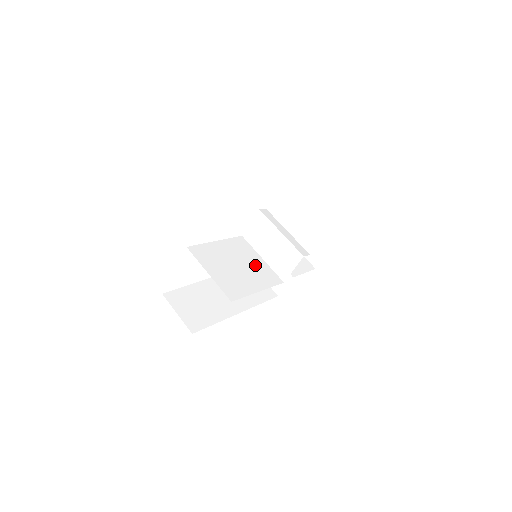
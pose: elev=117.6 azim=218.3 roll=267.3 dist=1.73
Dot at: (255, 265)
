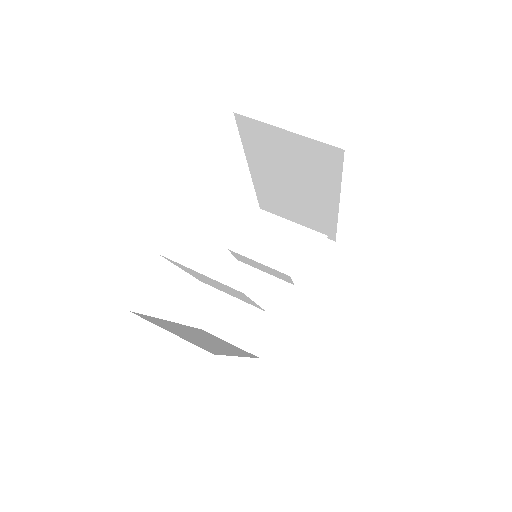
Dot at: occluded
